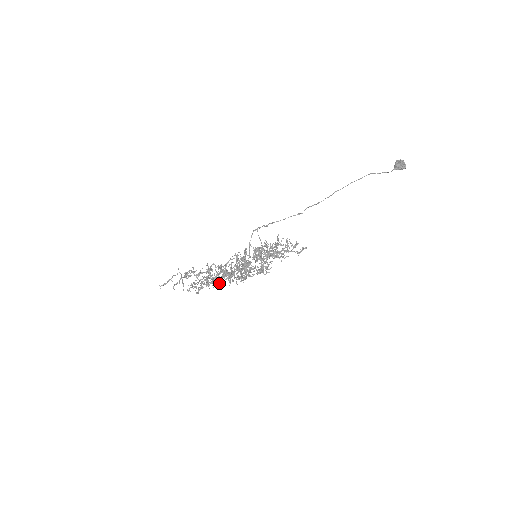
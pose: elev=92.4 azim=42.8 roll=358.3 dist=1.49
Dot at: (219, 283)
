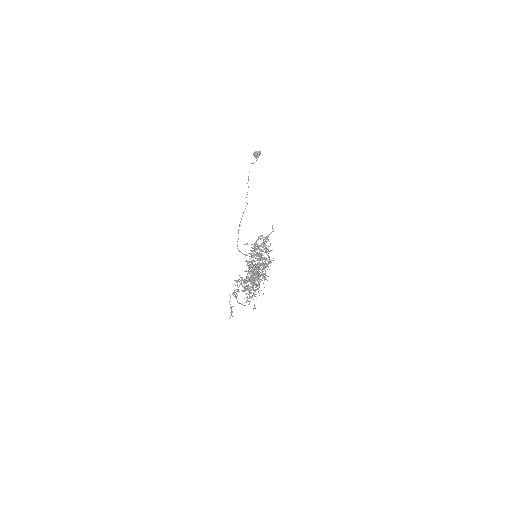
Dot at: occluded
